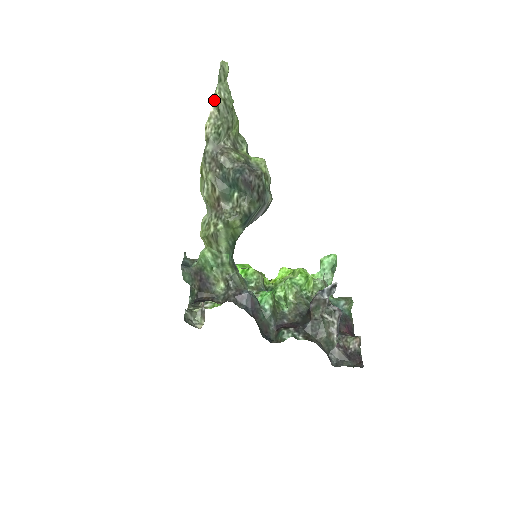
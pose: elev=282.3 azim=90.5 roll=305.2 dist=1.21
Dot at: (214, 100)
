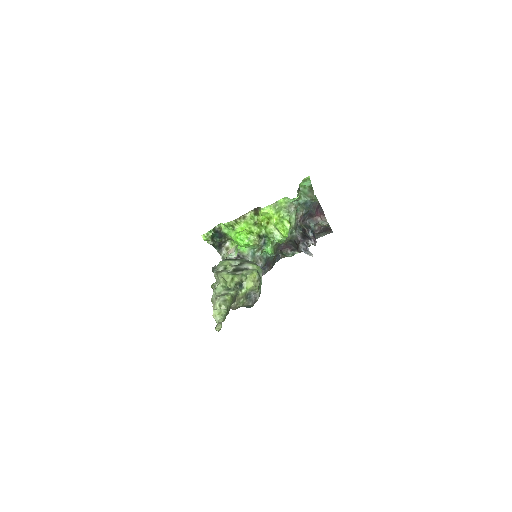
Dot at: occluded
